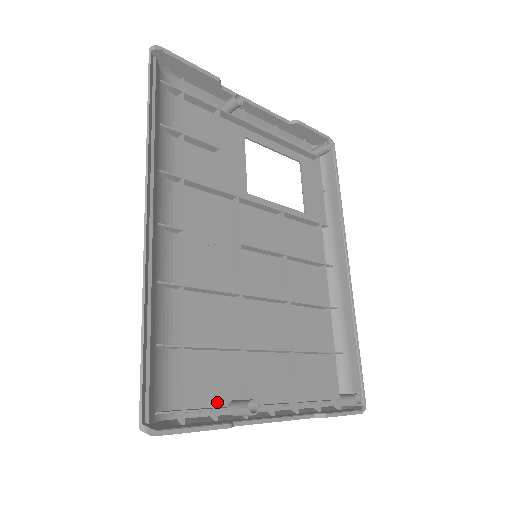
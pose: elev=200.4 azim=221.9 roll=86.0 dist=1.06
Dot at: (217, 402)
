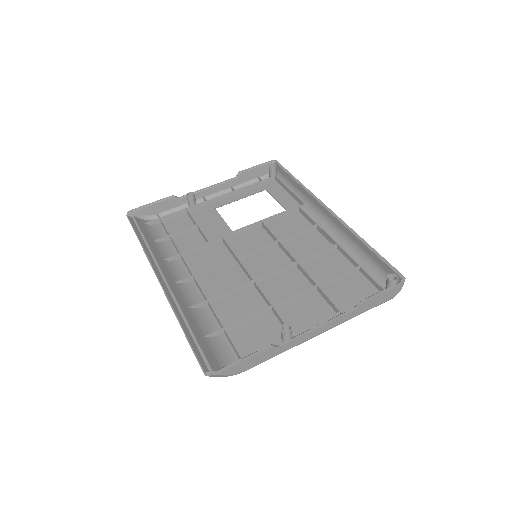
Dot at: occluded
